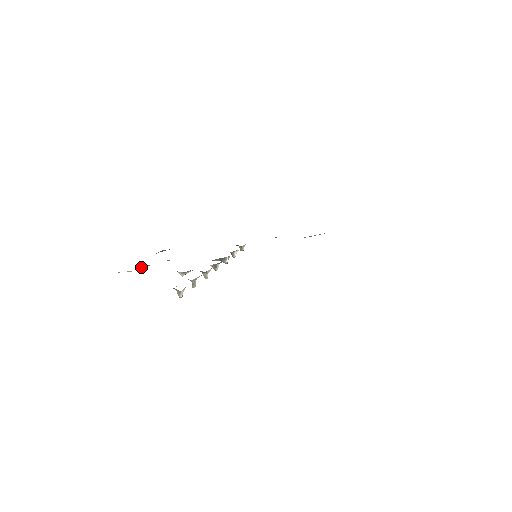
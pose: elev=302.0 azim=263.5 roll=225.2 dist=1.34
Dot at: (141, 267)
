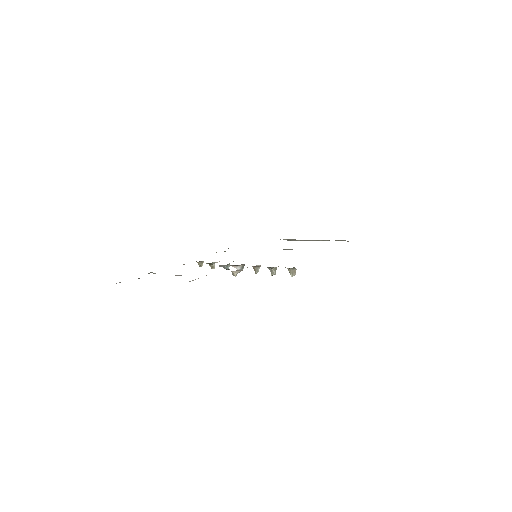
Dot at: occluded
